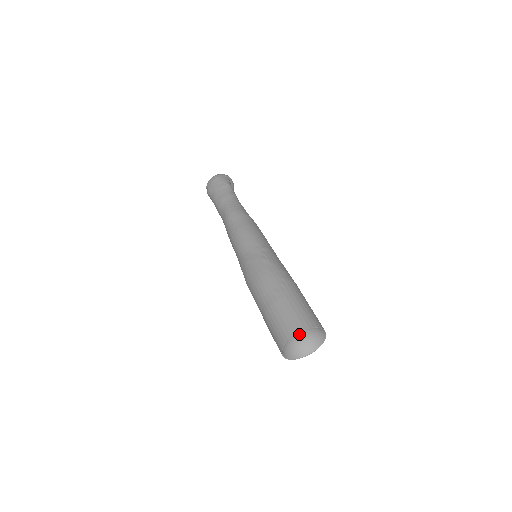
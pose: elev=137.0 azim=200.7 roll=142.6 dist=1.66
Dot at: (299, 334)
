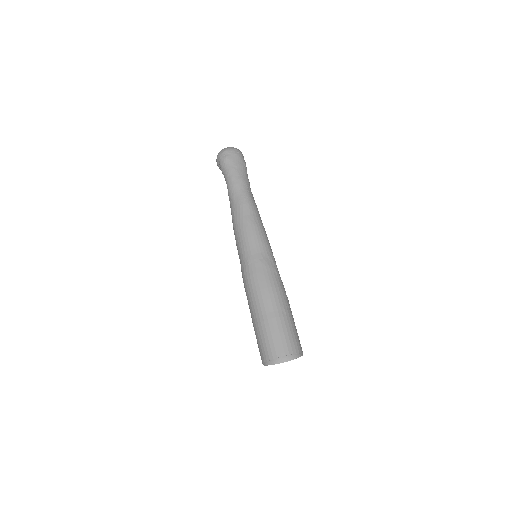
Dot at: occluded
